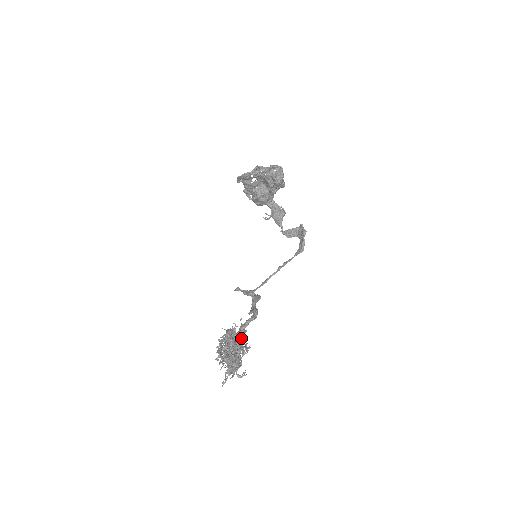
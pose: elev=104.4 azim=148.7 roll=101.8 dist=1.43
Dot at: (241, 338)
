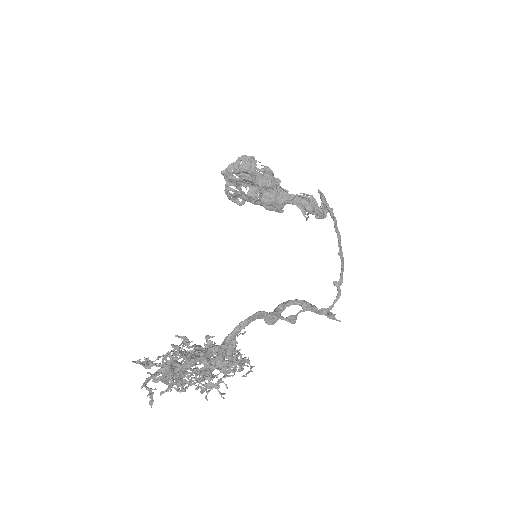
Dot at: (210, 348)
